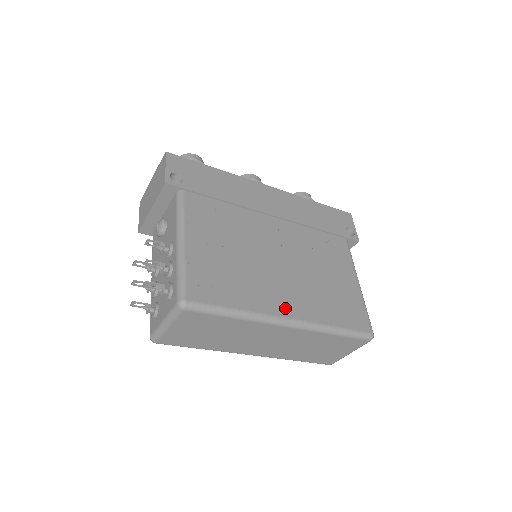
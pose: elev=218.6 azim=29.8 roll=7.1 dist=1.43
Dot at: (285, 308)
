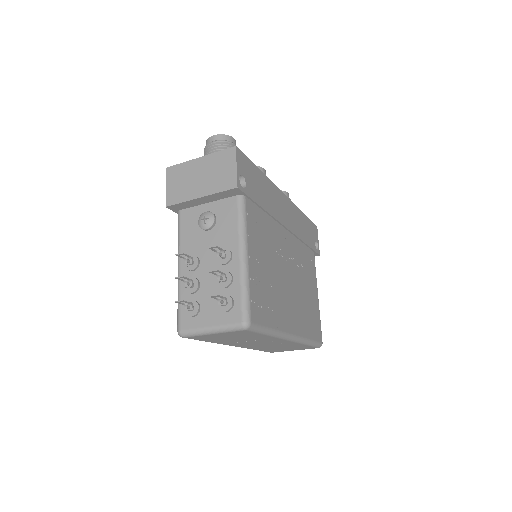
Dot at: (291, 325)
